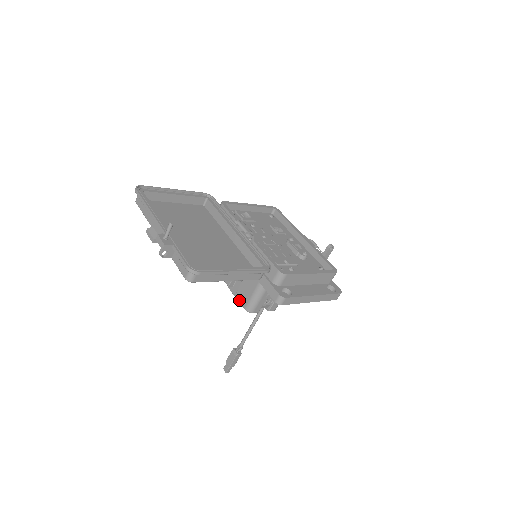
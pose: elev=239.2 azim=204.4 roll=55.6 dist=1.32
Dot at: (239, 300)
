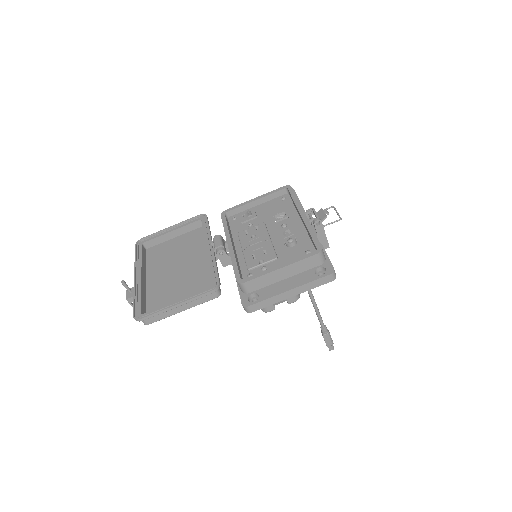
Dot at: occluded
